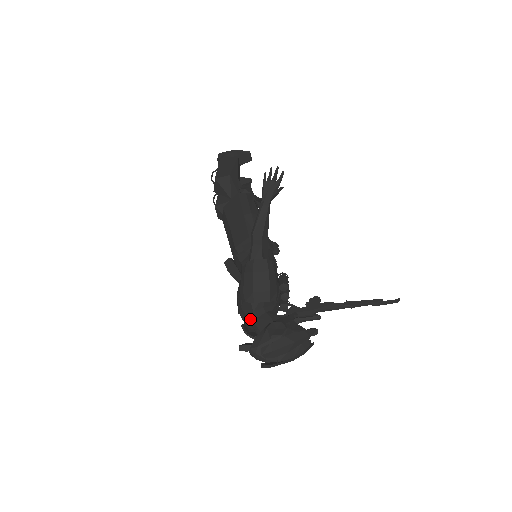
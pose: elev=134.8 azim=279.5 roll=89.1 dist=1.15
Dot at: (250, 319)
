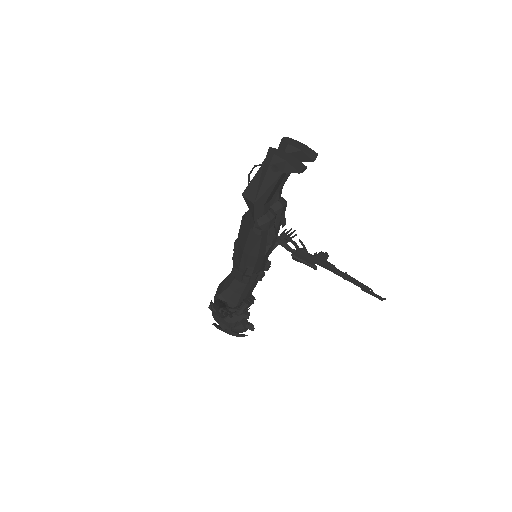
Dot at: occluded
